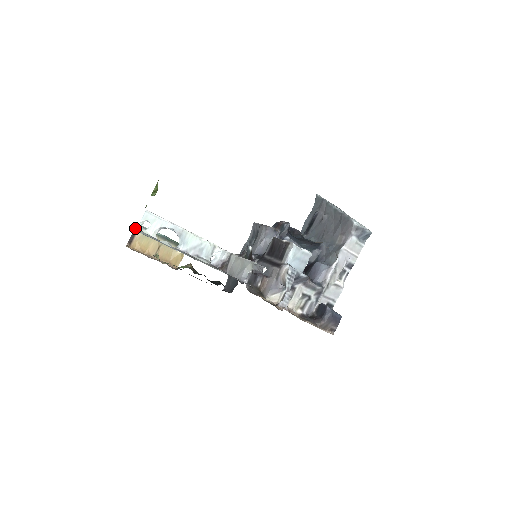
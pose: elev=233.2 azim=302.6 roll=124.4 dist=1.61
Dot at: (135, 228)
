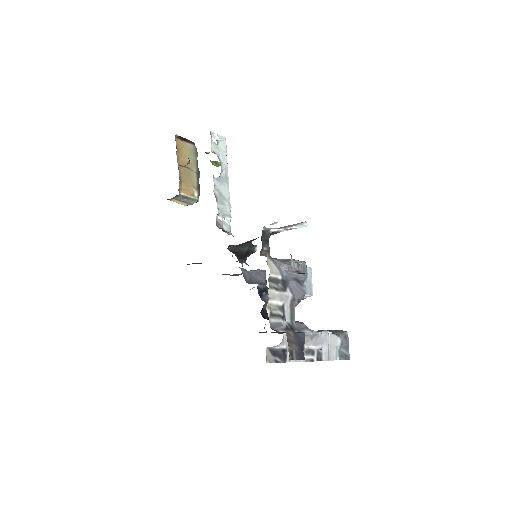
Dot at: occluded
